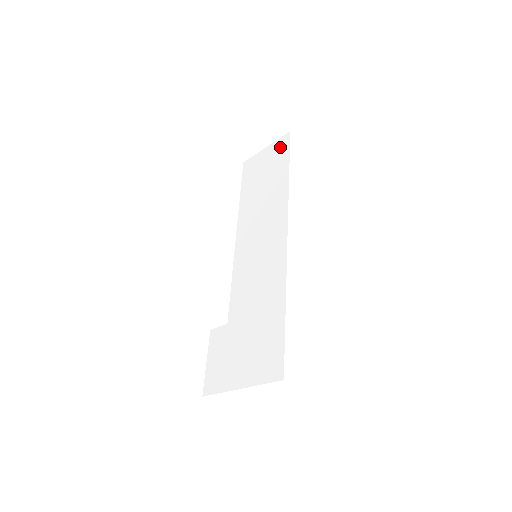
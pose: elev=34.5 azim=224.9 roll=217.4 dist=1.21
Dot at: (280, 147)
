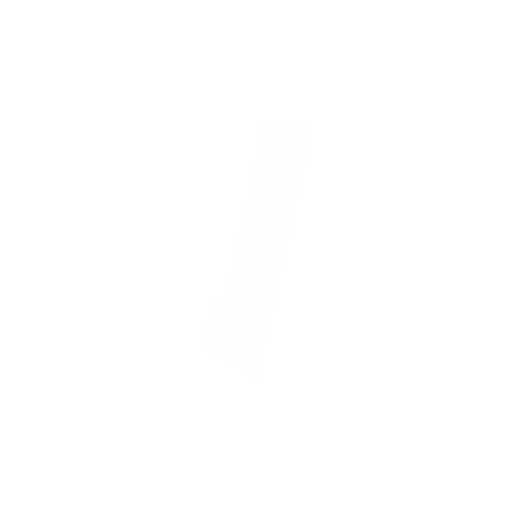
Dot at: (300, 138)
